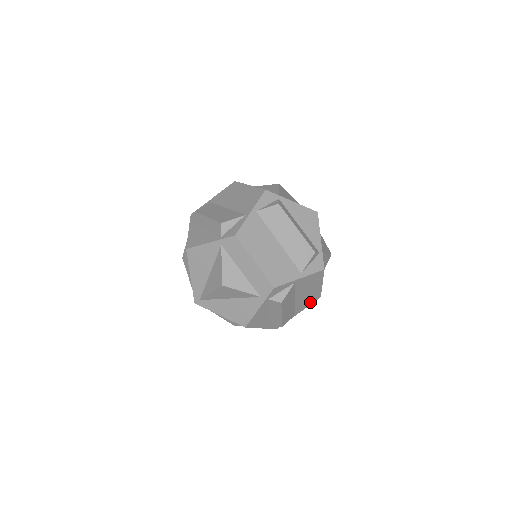
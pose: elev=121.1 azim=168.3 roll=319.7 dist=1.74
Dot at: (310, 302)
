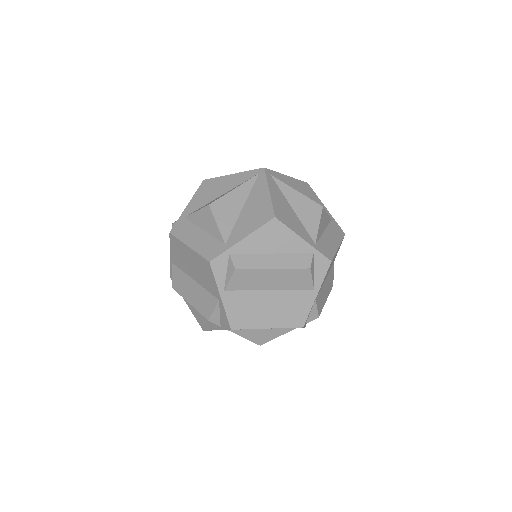
Dot at: occluded
